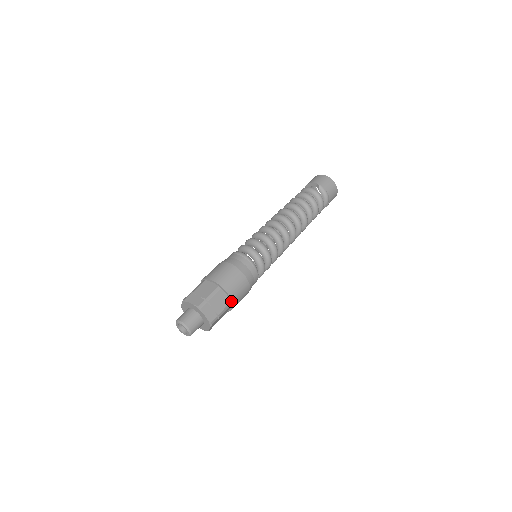
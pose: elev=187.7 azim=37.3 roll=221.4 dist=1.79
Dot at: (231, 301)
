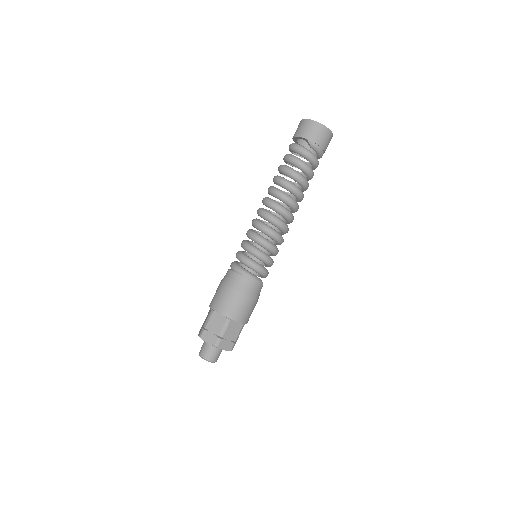
Dot at: (243, 323)
